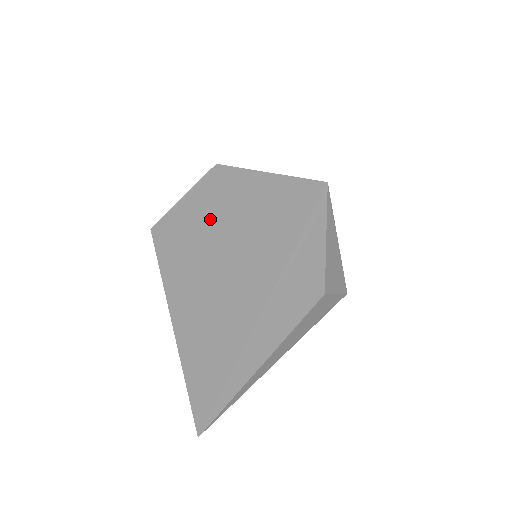
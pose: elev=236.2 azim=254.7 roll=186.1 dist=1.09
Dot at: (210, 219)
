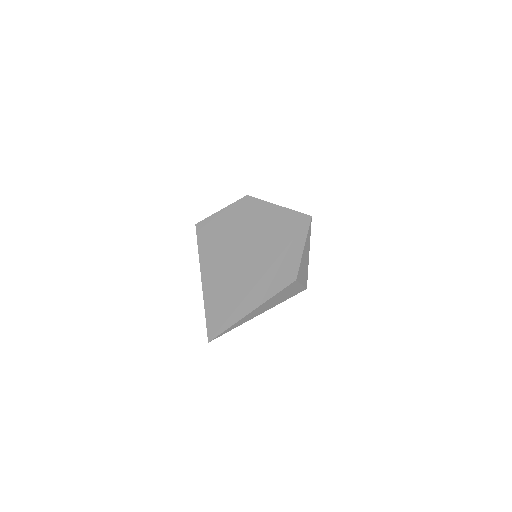
Dot at: (238, 224)
